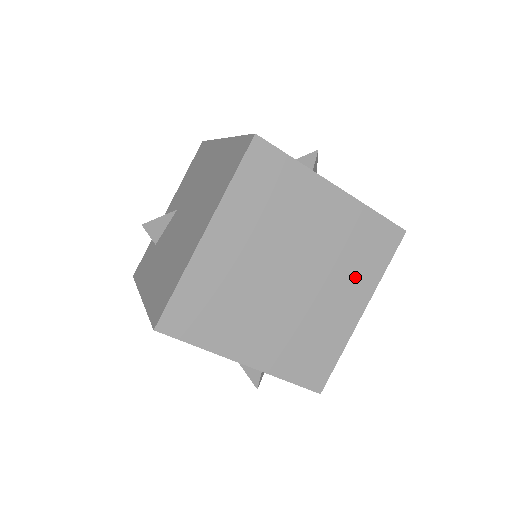
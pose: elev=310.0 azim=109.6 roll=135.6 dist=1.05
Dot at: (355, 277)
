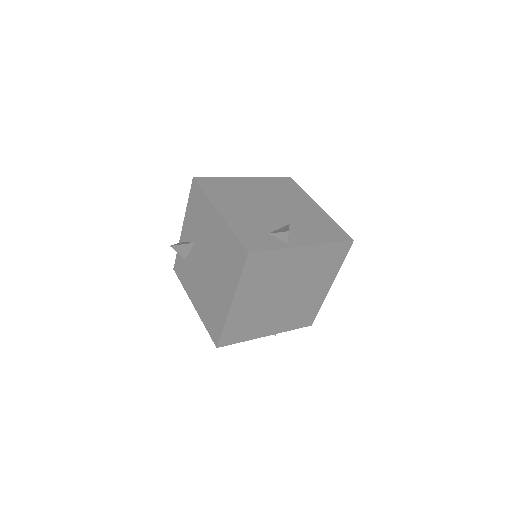
Dot at: (324, 275)
